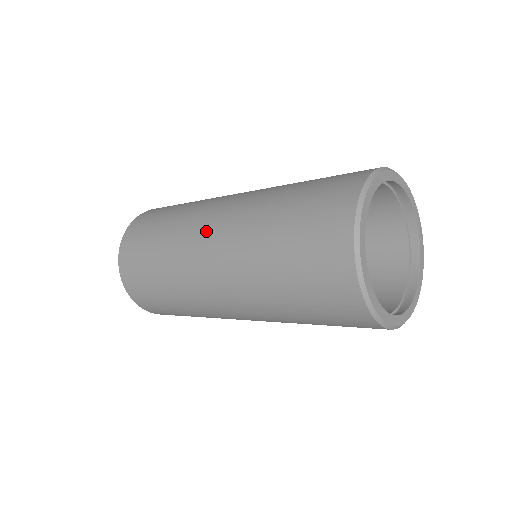
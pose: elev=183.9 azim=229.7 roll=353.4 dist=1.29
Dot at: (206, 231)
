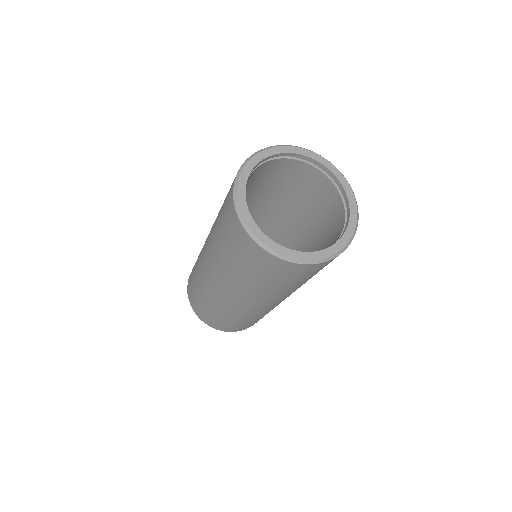
Dot at: (204, 263)
